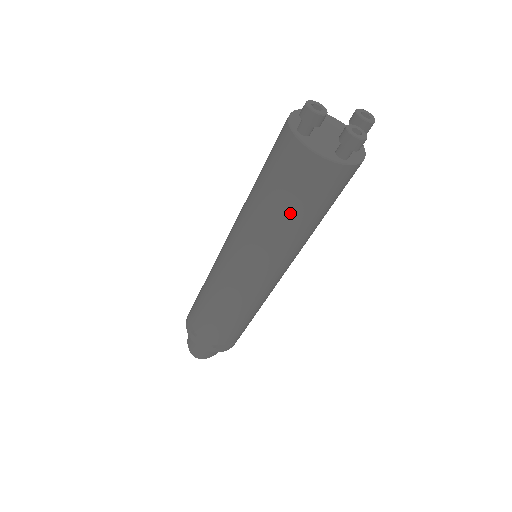
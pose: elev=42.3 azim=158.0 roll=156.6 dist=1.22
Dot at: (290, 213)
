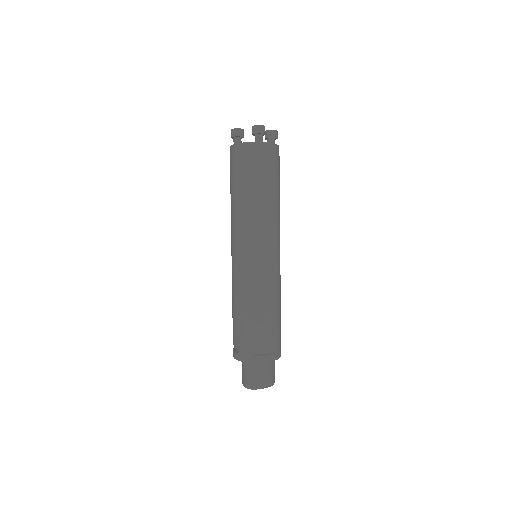
Dot at: (246, 188)
